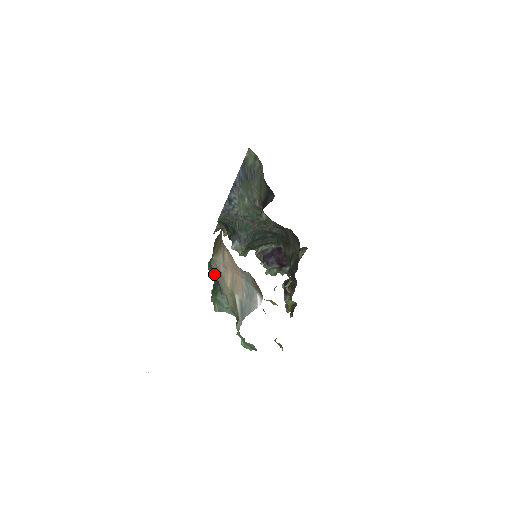
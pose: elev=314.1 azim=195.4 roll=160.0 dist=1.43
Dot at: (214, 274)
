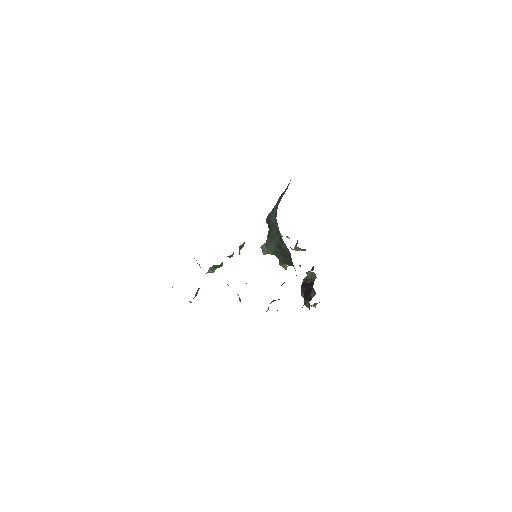
Dot at: occluded
